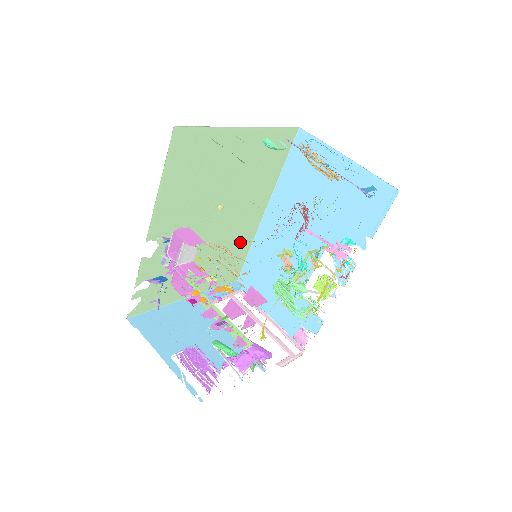
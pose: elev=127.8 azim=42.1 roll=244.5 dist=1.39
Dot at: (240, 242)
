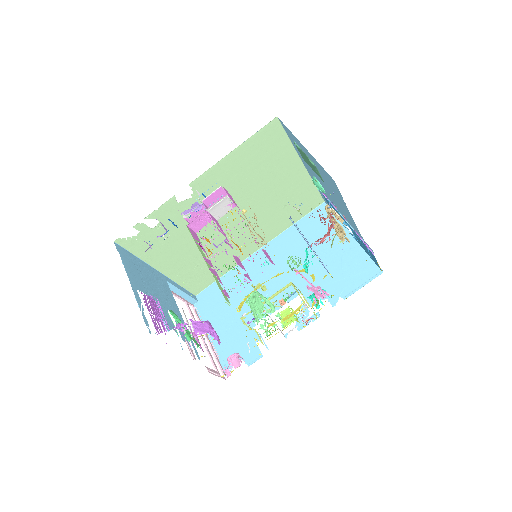
Dot at: (226, 259)
